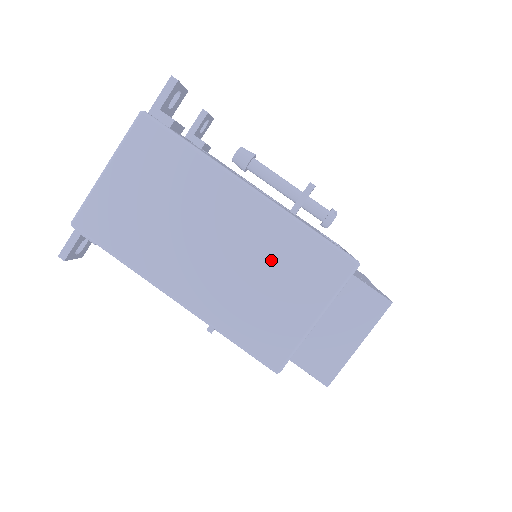
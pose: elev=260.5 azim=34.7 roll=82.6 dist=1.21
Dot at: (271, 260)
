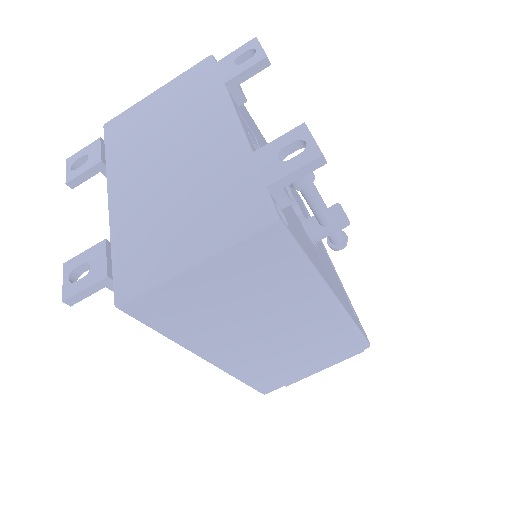
Dot at: (312, 343)
